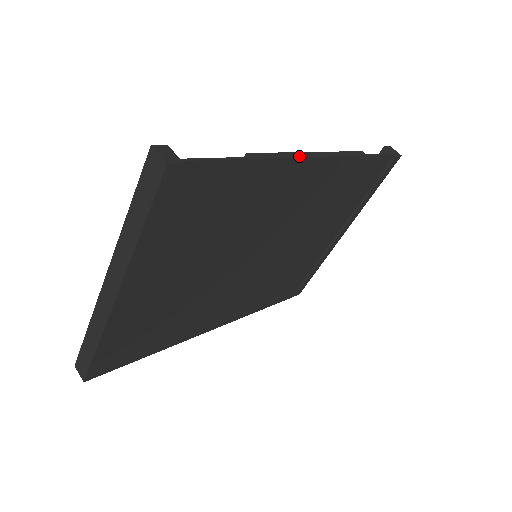
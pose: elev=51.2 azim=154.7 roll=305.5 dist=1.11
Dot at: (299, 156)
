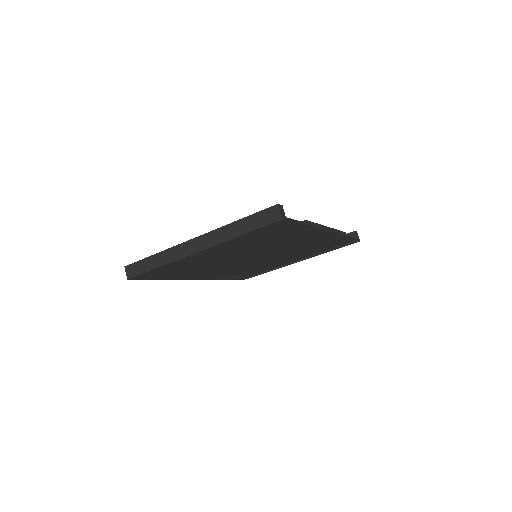
Dot at: (323, 228)
